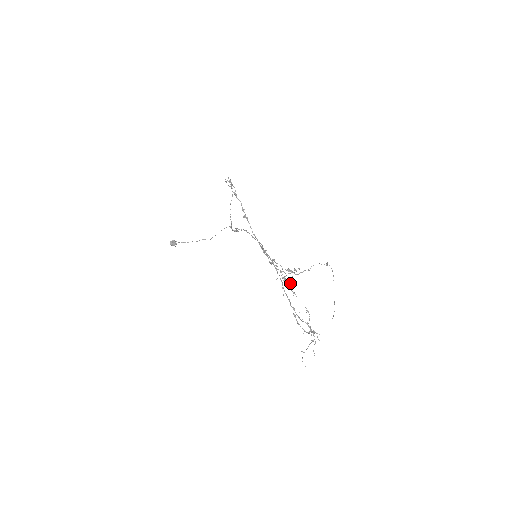
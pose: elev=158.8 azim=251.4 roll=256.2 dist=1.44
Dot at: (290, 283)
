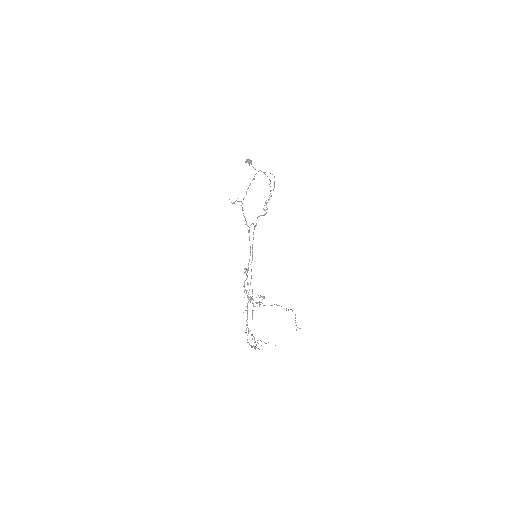
Dot at: (253, 306)
